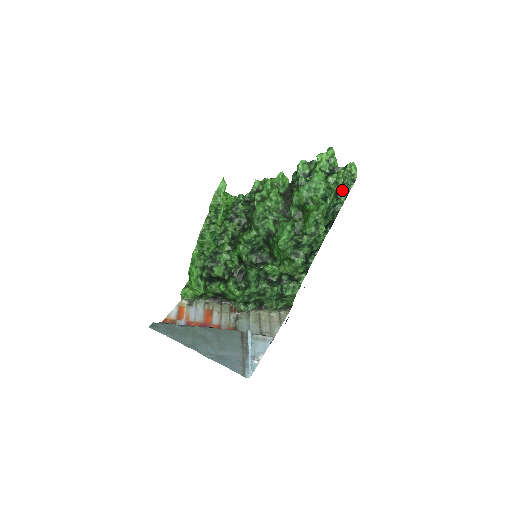
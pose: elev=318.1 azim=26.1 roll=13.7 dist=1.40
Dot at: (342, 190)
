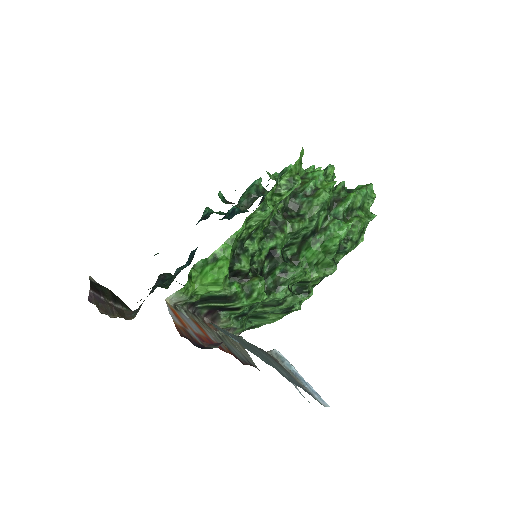
Dot at: occluded
